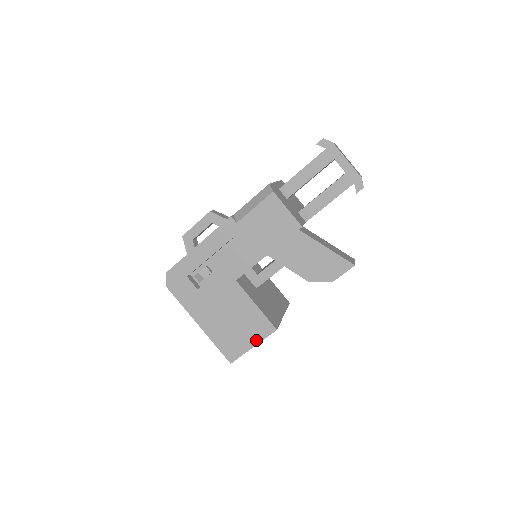
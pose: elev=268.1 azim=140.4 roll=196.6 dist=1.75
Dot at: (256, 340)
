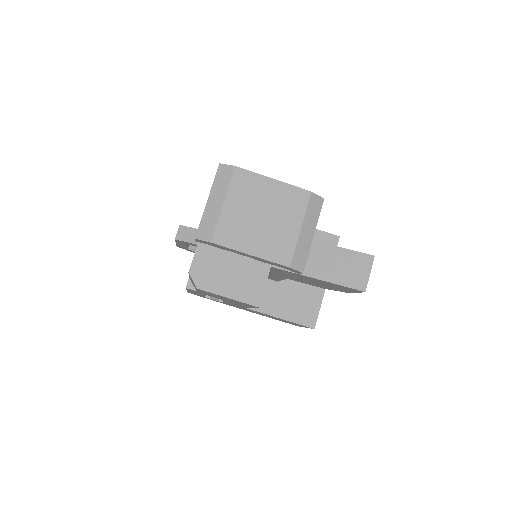
Dot at: occluded
